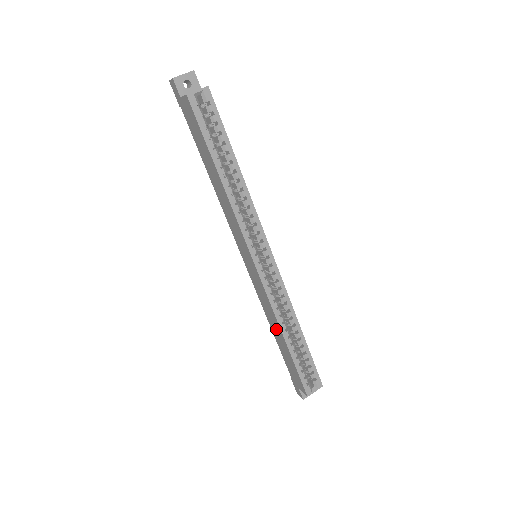
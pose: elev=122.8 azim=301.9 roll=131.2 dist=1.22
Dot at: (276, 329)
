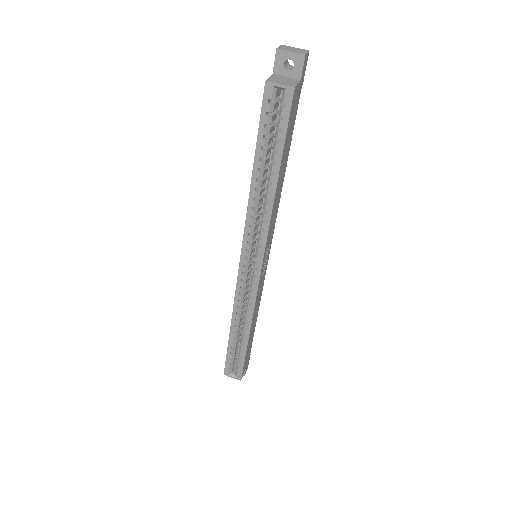
Dot at: occluded
